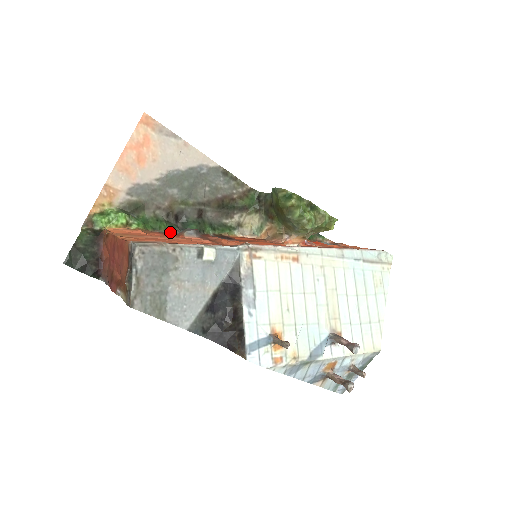
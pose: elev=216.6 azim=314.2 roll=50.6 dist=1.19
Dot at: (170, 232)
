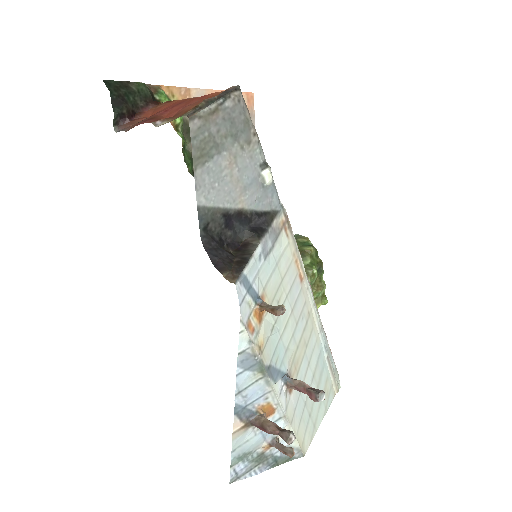
Dot at: (193, 176)
